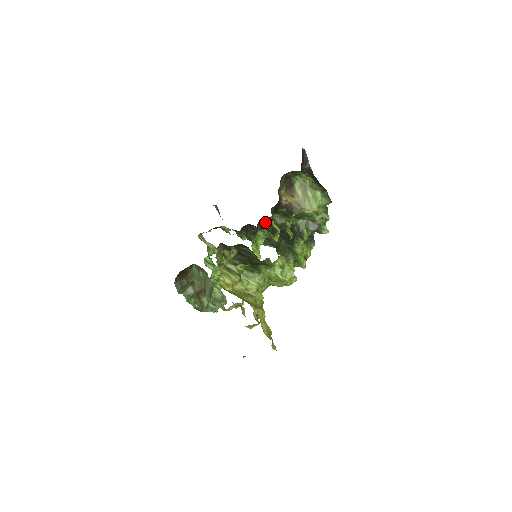
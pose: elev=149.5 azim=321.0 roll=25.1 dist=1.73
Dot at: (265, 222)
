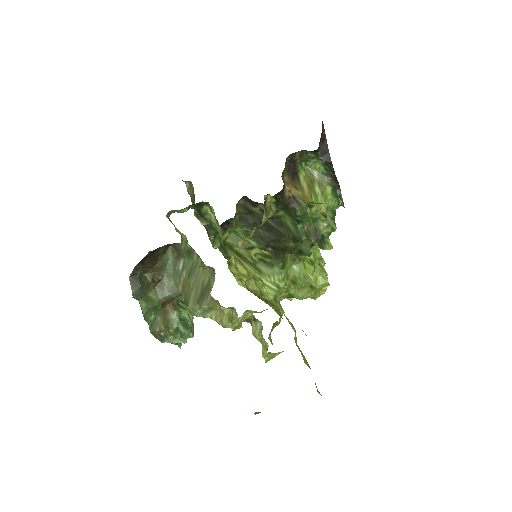
Dot at: occluded
